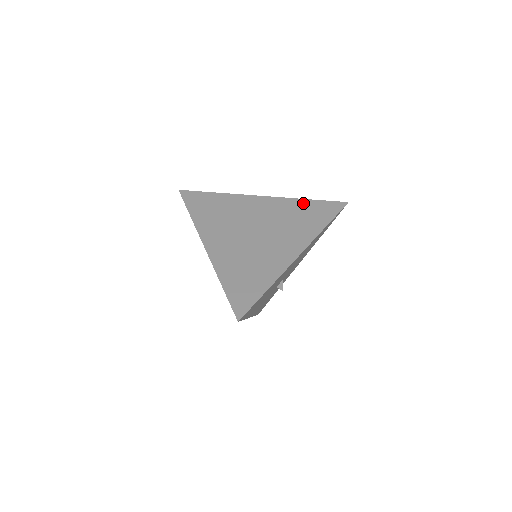
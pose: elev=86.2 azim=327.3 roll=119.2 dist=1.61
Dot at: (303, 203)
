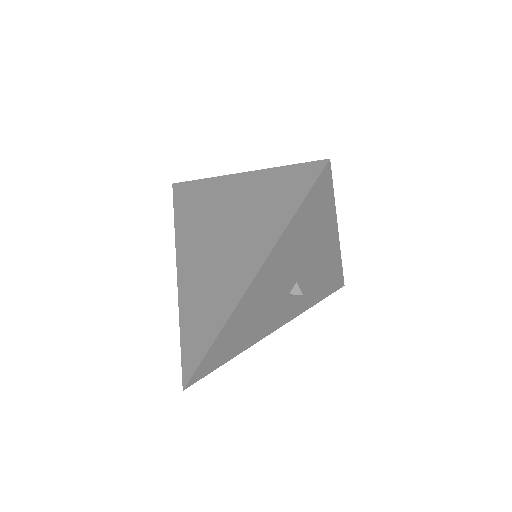
Dot at: (272, 177)
